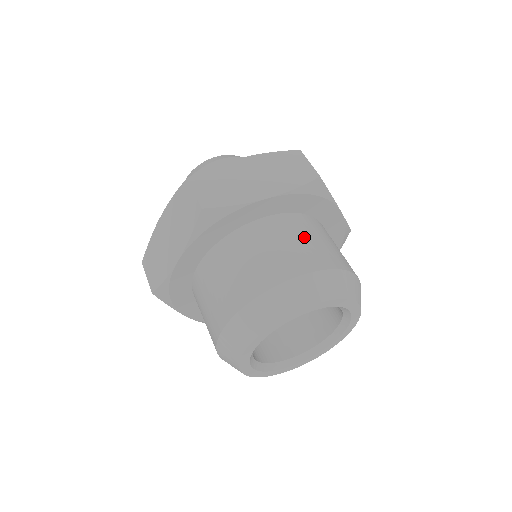
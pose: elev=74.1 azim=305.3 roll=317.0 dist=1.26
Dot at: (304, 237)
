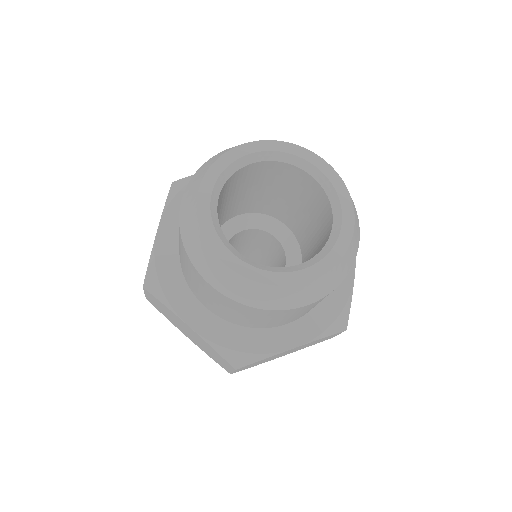
Dot at: occluded
